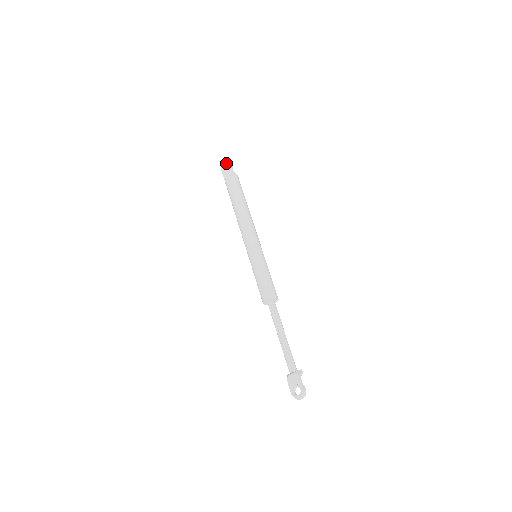
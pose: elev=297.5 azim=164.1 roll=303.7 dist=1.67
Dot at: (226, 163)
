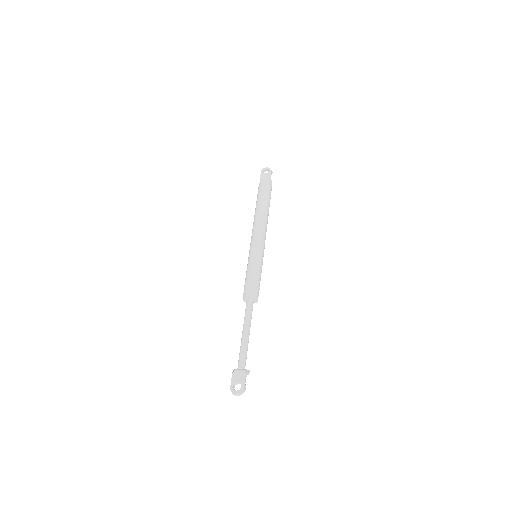
Dot at: (268, 168)
